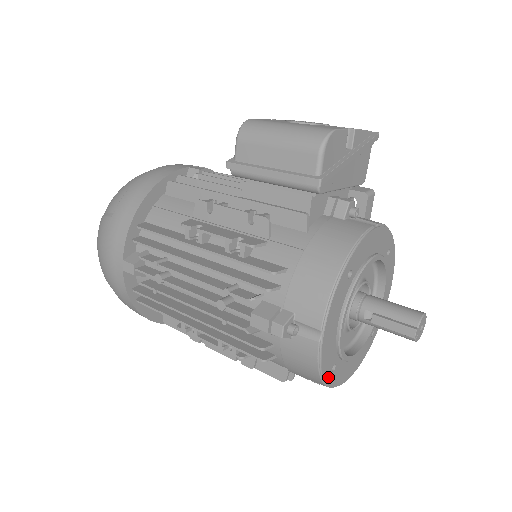
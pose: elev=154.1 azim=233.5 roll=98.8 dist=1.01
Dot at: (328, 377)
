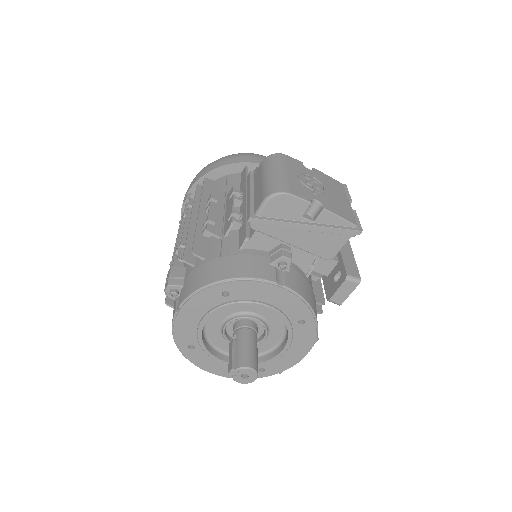
Dot at: (182, 347)
